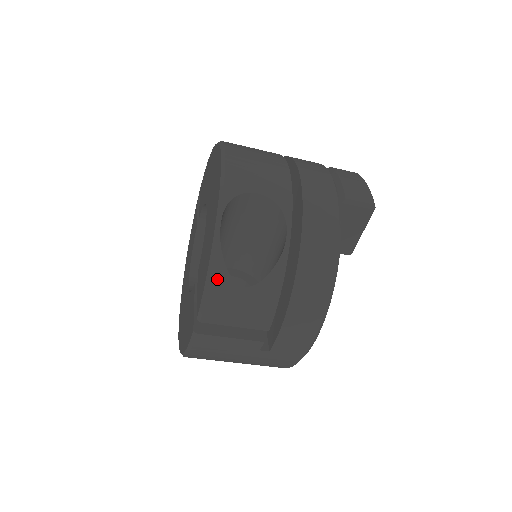
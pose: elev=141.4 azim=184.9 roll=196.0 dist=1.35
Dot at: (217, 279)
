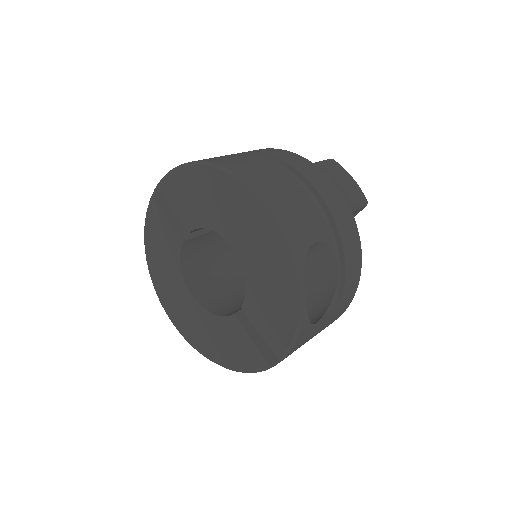
Dot at: (303, 331)
